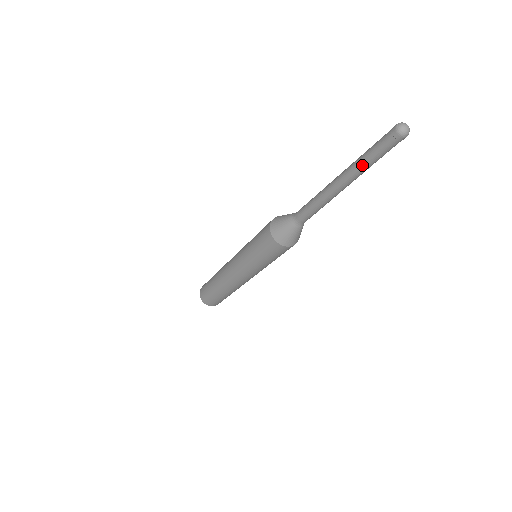
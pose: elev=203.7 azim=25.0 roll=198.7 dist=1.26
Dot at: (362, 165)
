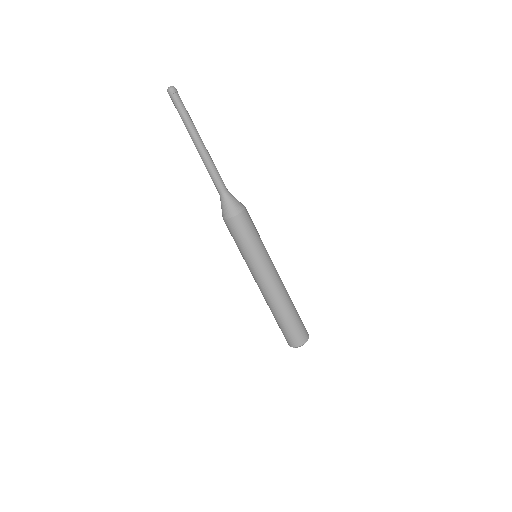
Dot at: (184, 124)
